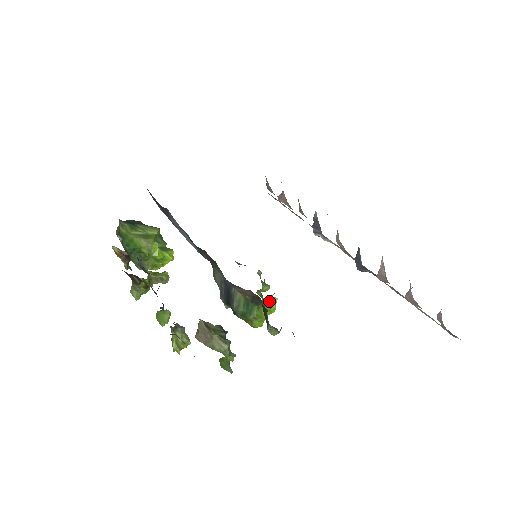
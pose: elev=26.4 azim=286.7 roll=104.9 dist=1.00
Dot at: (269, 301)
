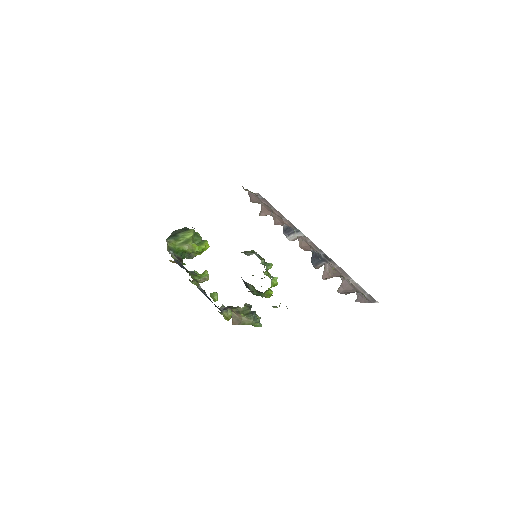
Dot at: (271, 282)
